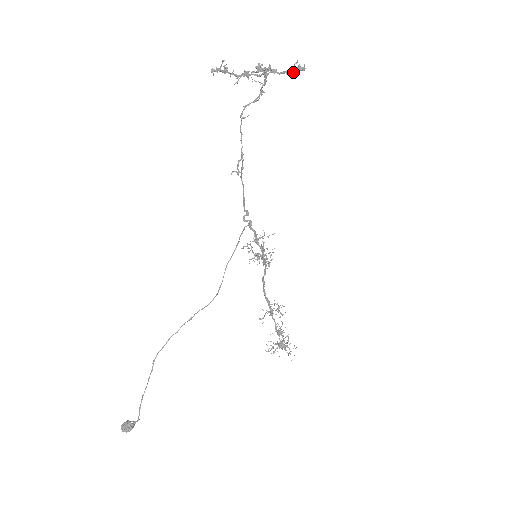
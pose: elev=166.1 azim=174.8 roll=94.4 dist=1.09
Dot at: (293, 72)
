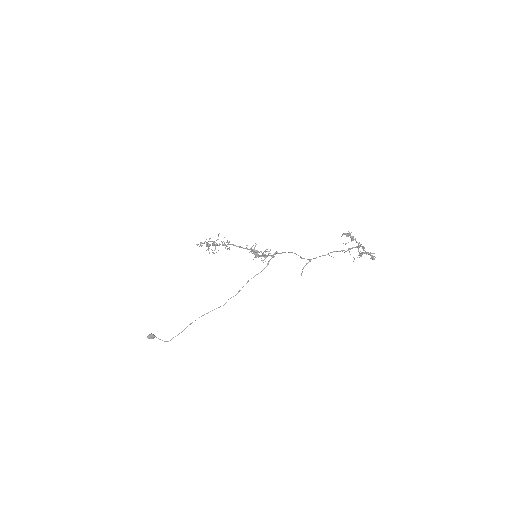
Dot at: (369, 254)
